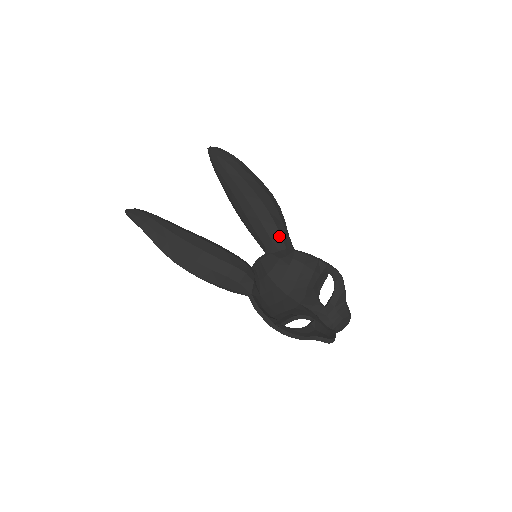
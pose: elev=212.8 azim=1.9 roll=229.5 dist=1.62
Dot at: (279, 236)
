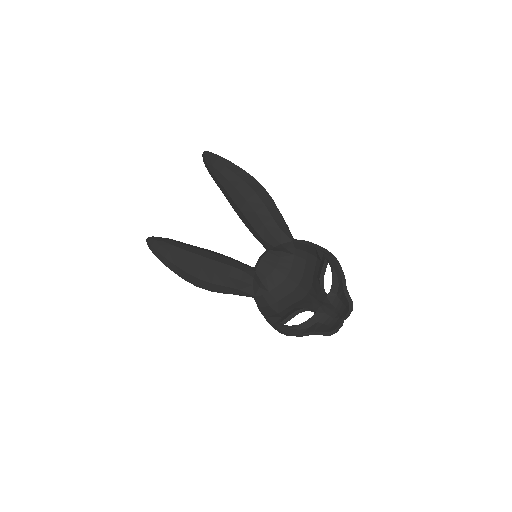
Dot at: (268, 234)
